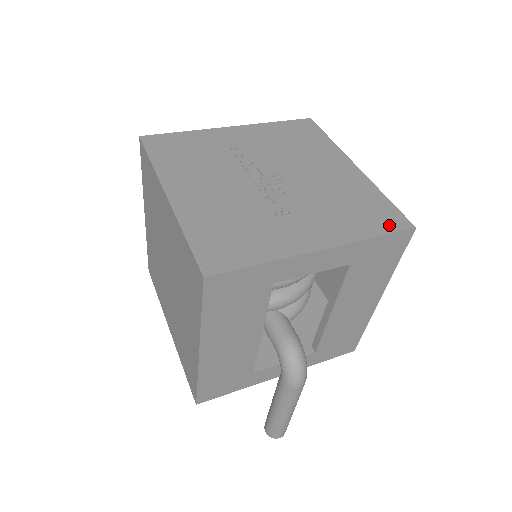
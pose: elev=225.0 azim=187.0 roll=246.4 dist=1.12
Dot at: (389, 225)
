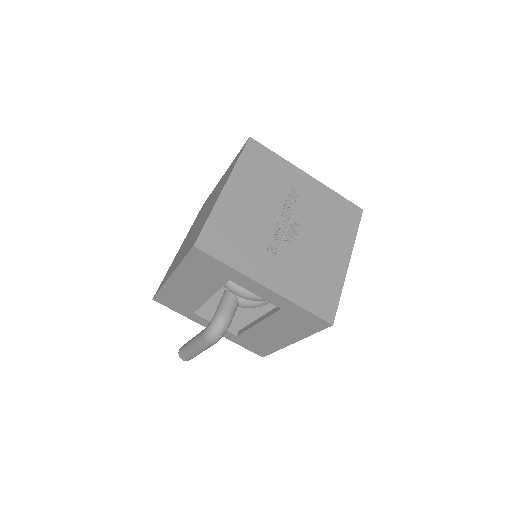
Dot at: (320, 310)
